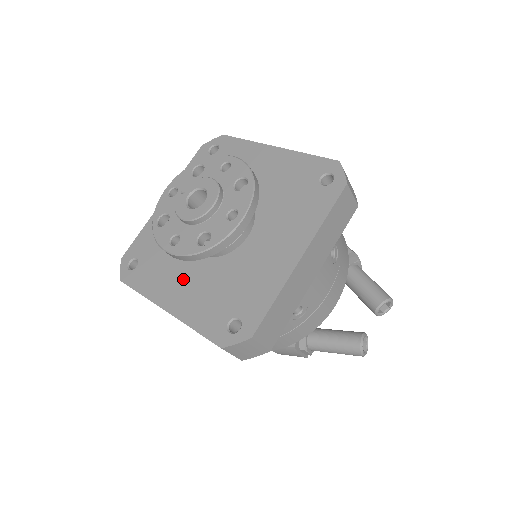
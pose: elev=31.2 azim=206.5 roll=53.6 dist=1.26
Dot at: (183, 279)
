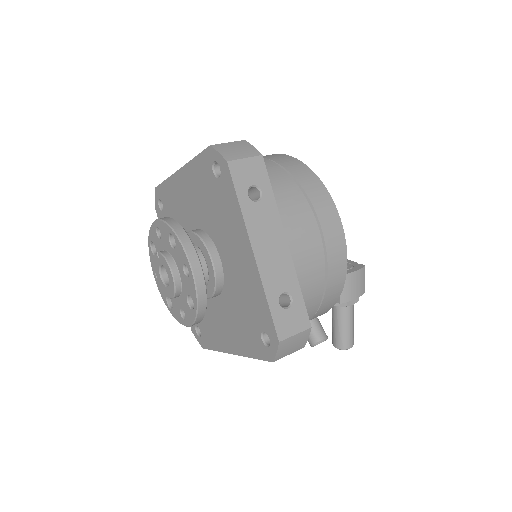
Dot at: occluded
